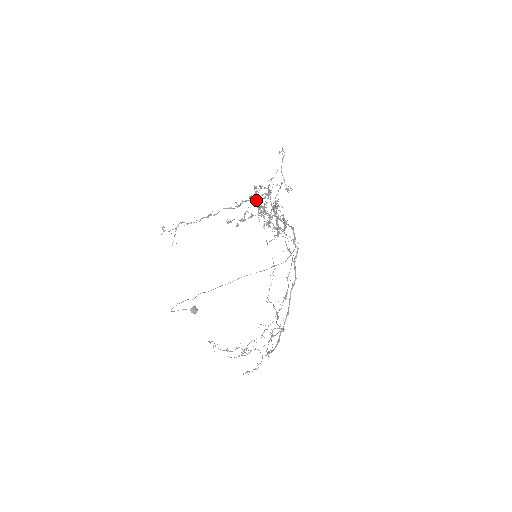
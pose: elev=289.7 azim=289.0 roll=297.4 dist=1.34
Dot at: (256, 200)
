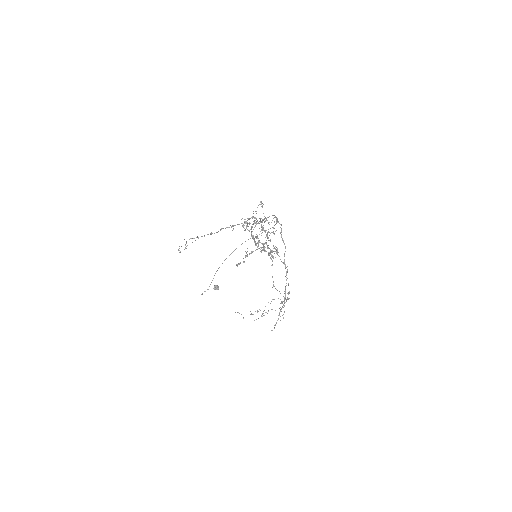
Dot at: occluded
